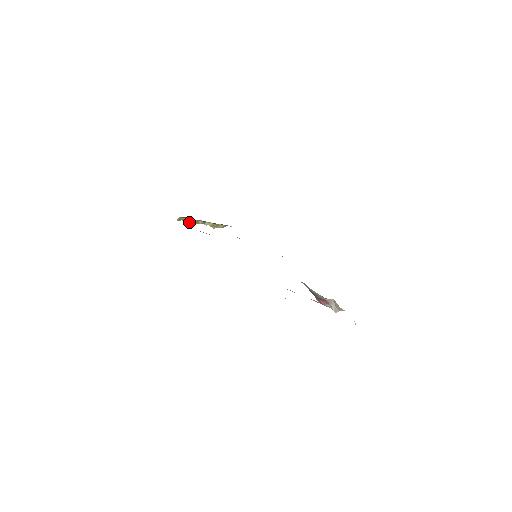
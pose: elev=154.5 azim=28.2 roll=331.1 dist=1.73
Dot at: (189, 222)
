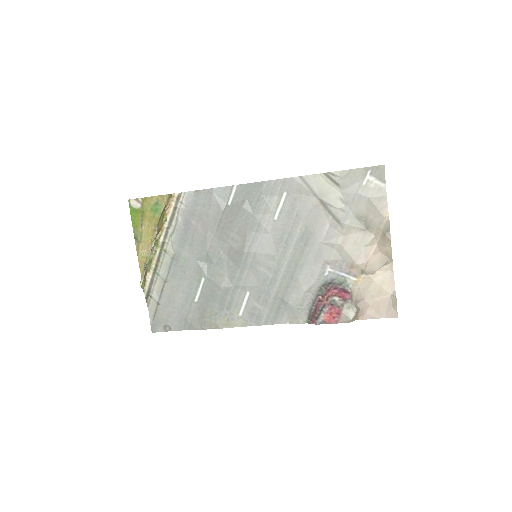
Dot at: (162, 217)
